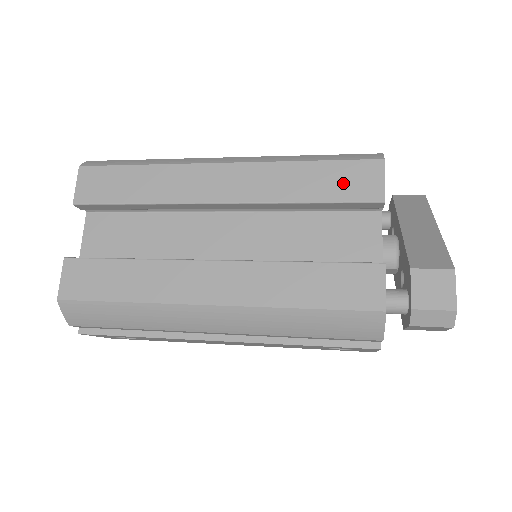
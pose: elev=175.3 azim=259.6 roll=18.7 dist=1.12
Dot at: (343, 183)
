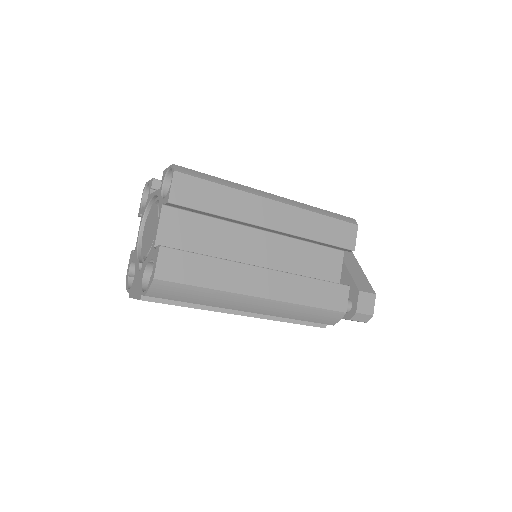
Dot at: (338, 234)
